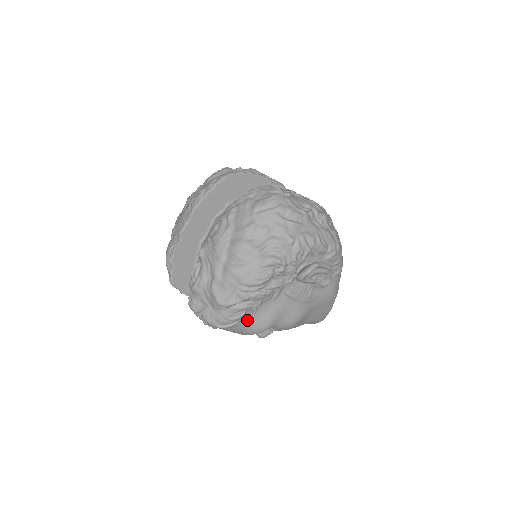
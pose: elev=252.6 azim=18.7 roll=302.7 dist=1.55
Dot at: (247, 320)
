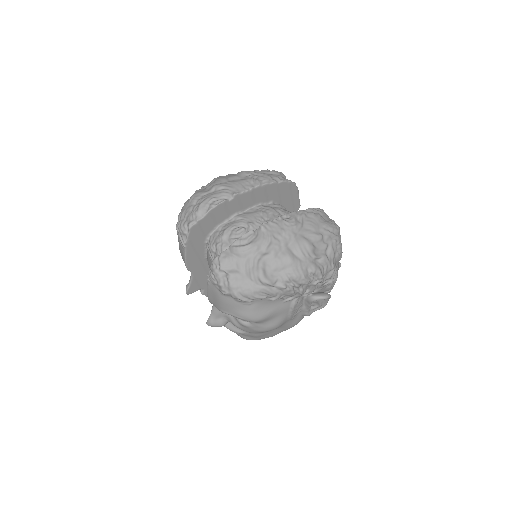
Dot at: (257, 304)
